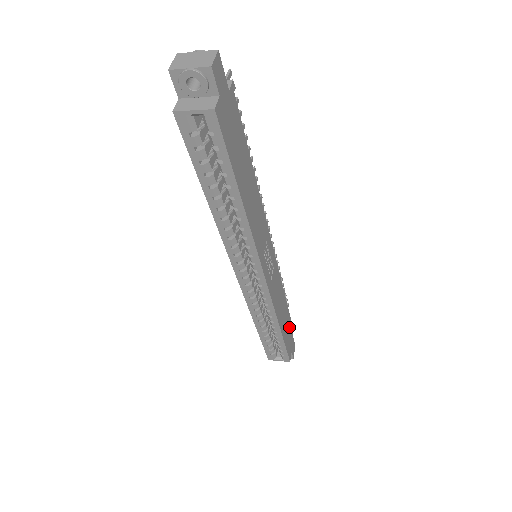
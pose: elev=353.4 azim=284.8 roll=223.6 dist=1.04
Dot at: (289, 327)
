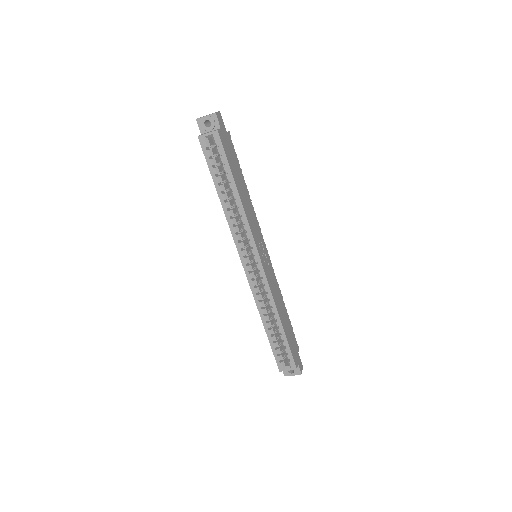
Dot at: (293, 338)
